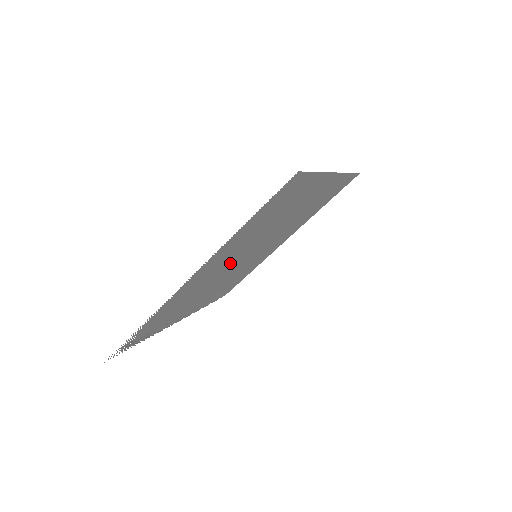
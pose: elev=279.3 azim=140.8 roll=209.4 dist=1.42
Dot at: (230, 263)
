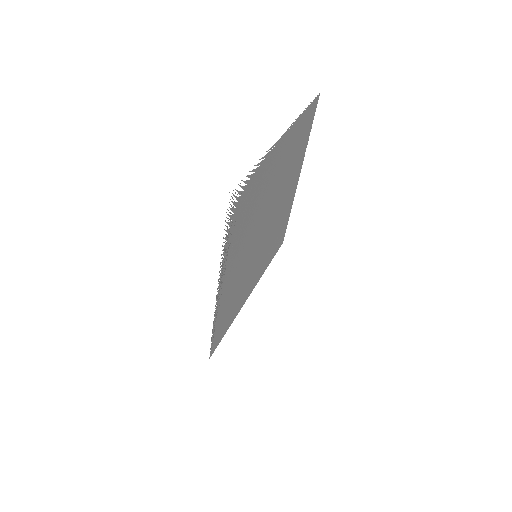
Dot at: (270, 198)
